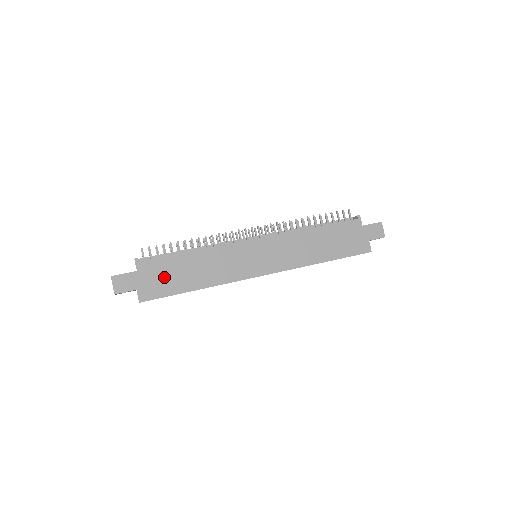
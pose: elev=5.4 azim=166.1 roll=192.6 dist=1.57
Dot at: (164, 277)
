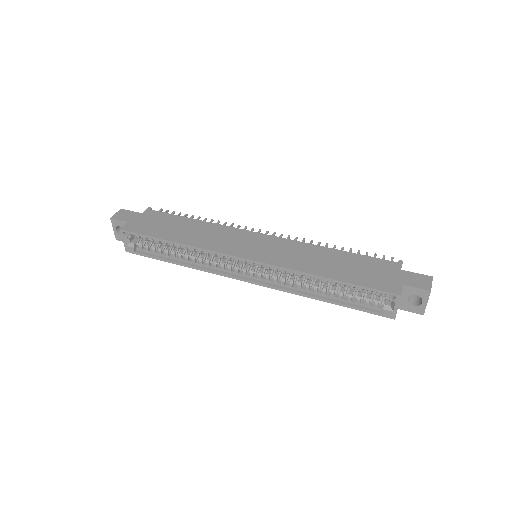
Dot at: (157, 224)
